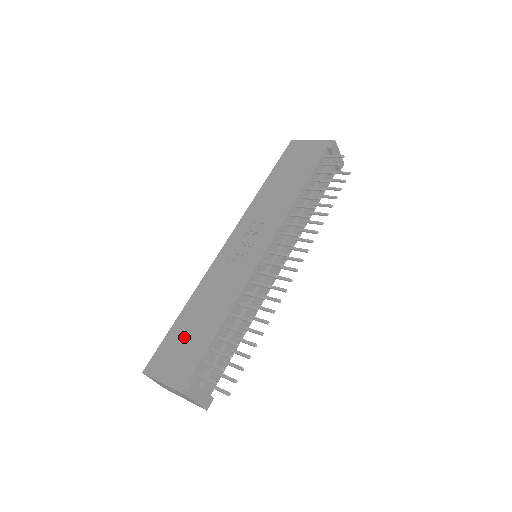
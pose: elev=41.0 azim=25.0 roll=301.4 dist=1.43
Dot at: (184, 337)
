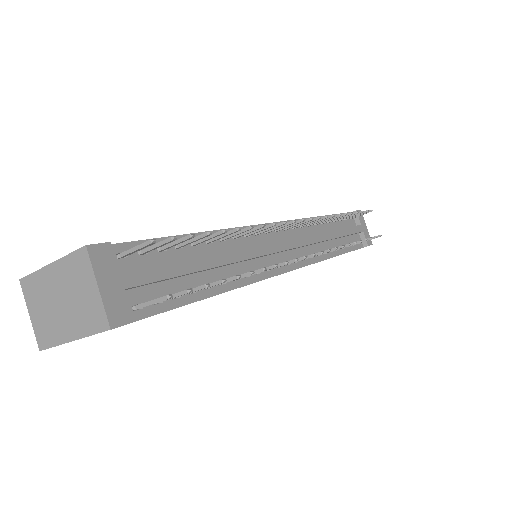
Dot at: occluded
